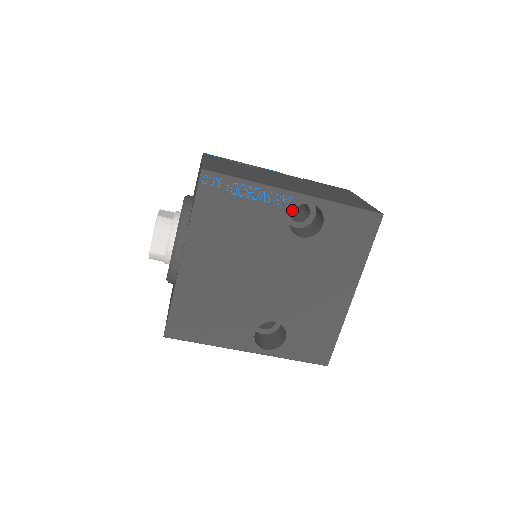
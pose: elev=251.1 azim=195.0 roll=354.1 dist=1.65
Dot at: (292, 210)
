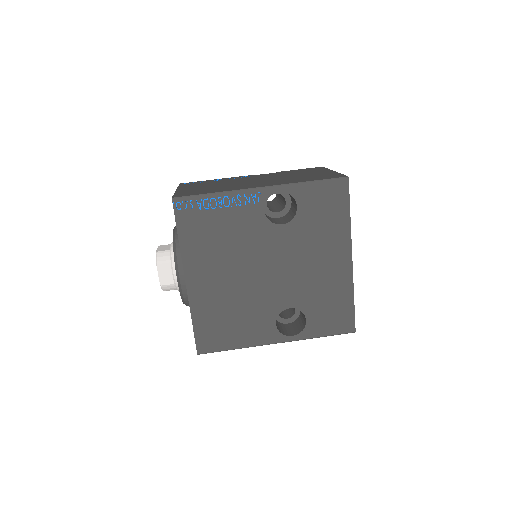
Dot at: (264, 204)
